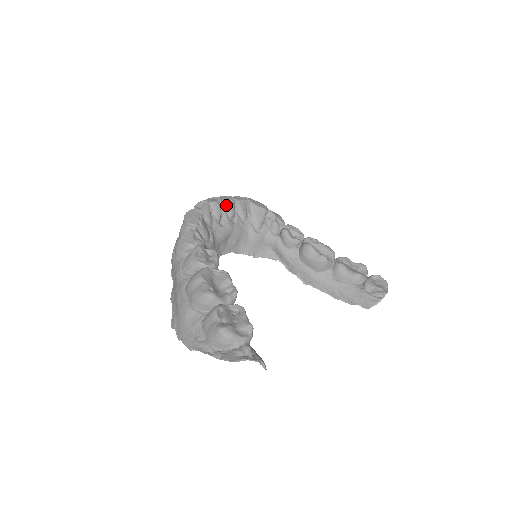
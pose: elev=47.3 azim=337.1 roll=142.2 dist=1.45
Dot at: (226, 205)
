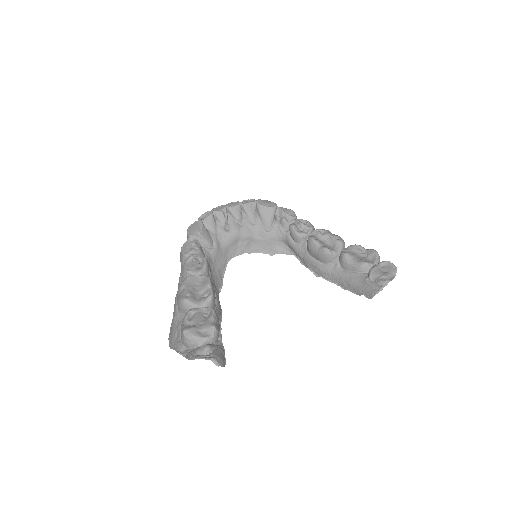
Dot at: (231, 211)
